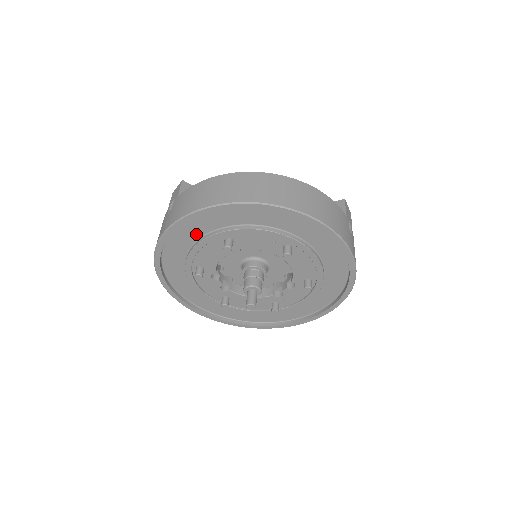
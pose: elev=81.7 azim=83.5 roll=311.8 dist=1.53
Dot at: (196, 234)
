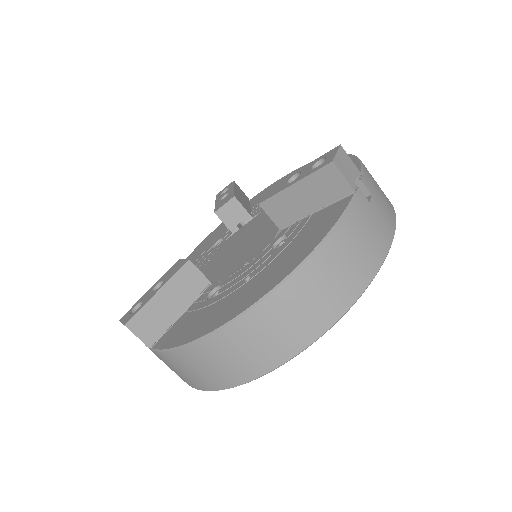
Dot at: occluded
